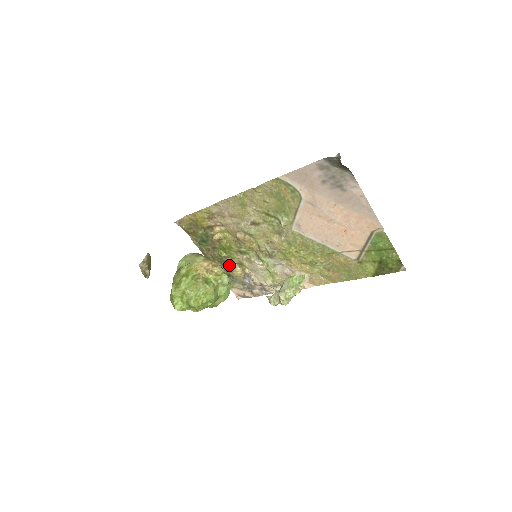
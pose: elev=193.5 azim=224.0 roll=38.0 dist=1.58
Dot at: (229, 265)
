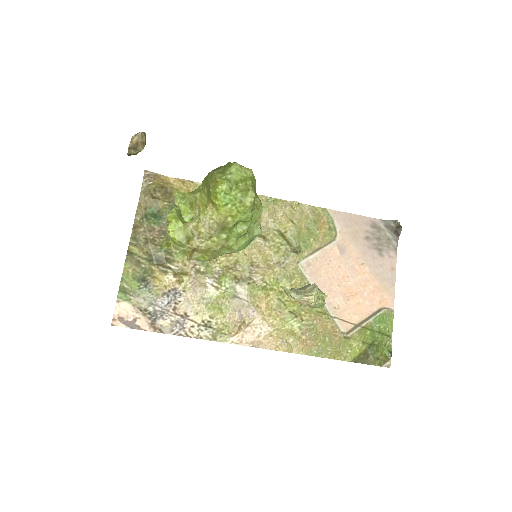
Dot at: (161, 265)
